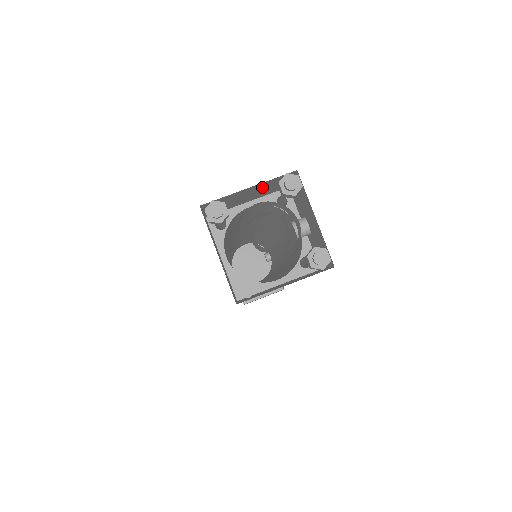
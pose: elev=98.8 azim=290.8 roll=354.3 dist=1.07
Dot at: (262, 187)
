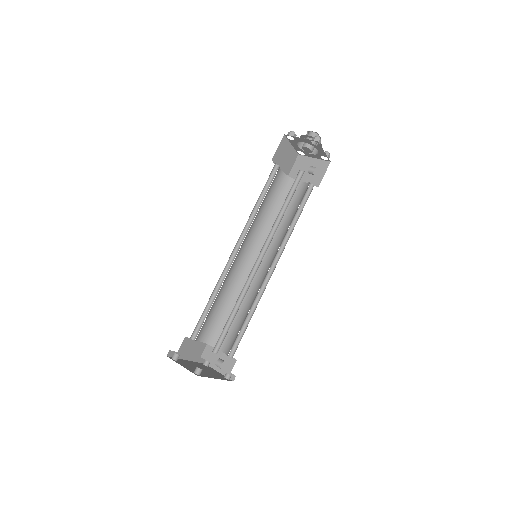
Dot at: (316, 167)
